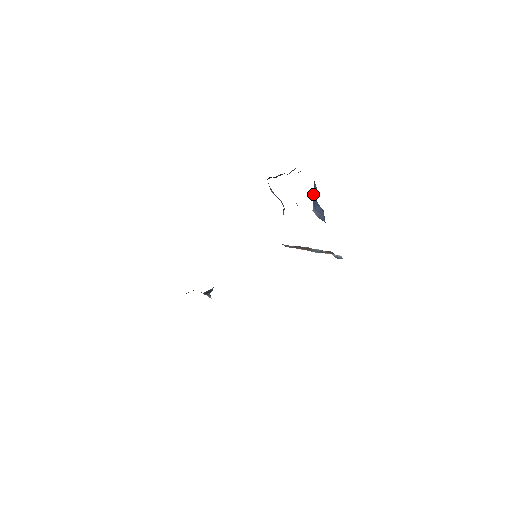
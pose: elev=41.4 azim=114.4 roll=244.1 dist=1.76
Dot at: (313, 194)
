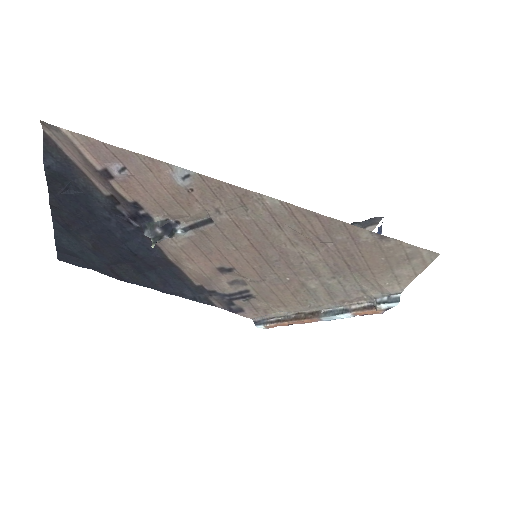
Dot at: (380, 226)
